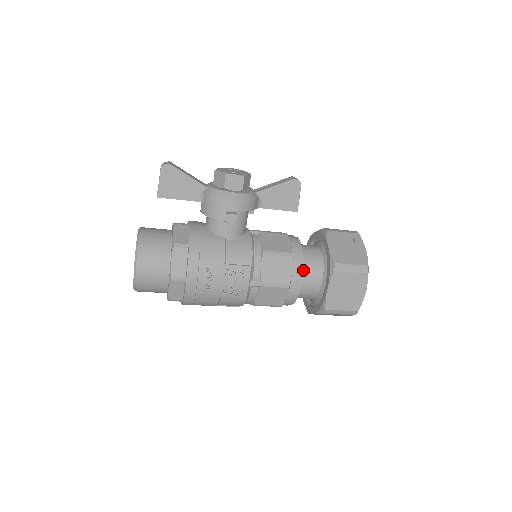
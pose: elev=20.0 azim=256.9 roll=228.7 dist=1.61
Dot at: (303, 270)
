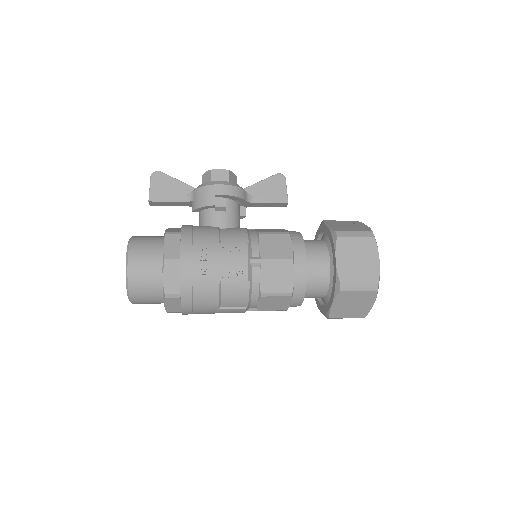
Dot at: (306, 251)
